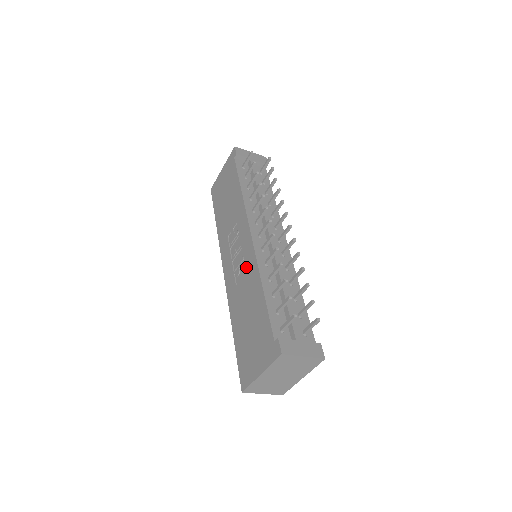
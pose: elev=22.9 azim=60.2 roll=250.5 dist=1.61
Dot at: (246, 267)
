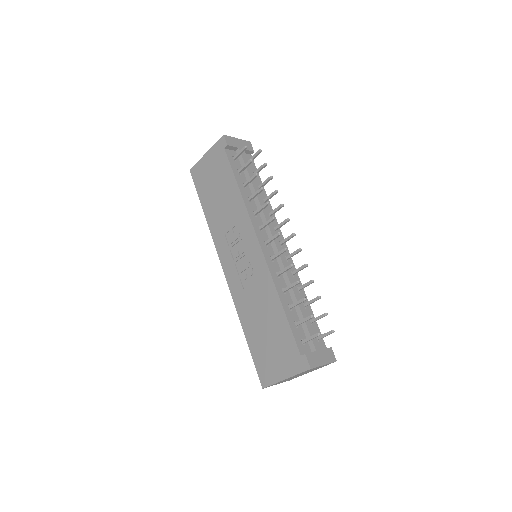
Dot at: (256, 276)
